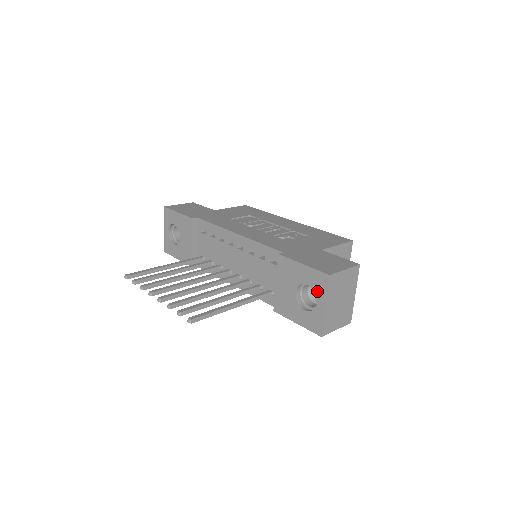
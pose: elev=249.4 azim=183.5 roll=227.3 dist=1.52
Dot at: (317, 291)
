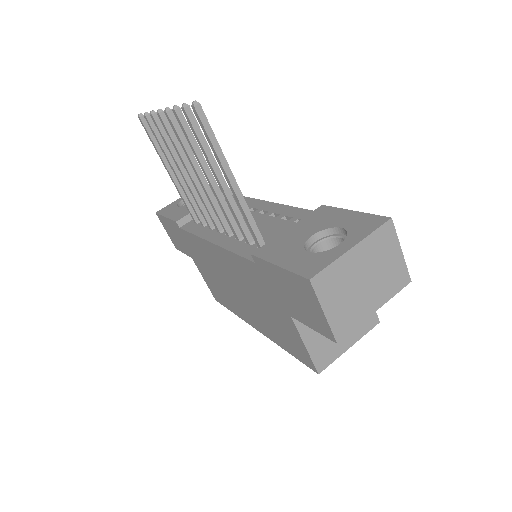
Dot at: (353, 232)
